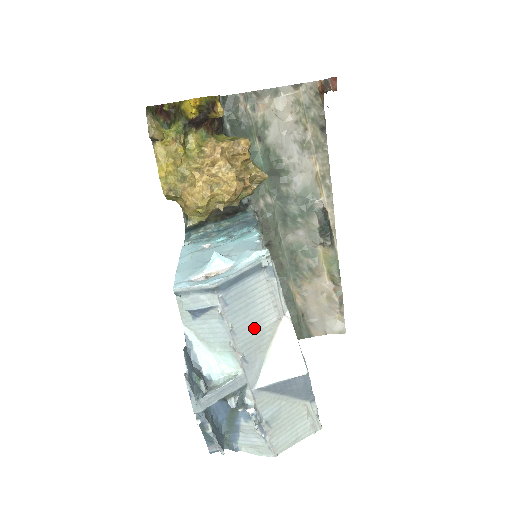
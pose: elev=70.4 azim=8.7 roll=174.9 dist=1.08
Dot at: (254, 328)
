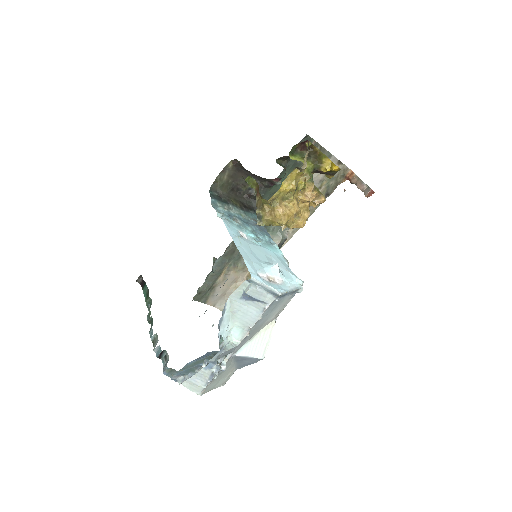
Dot at: (263, 321)
